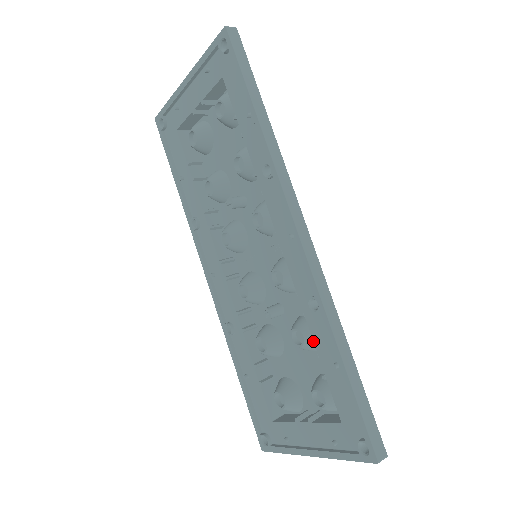
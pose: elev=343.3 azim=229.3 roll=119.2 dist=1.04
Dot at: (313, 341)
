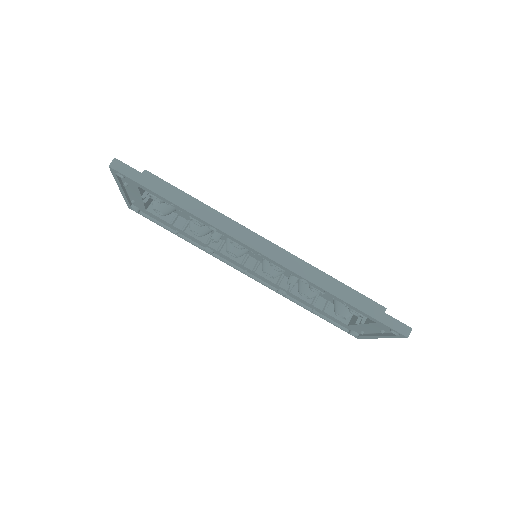
Dot at: occluded
